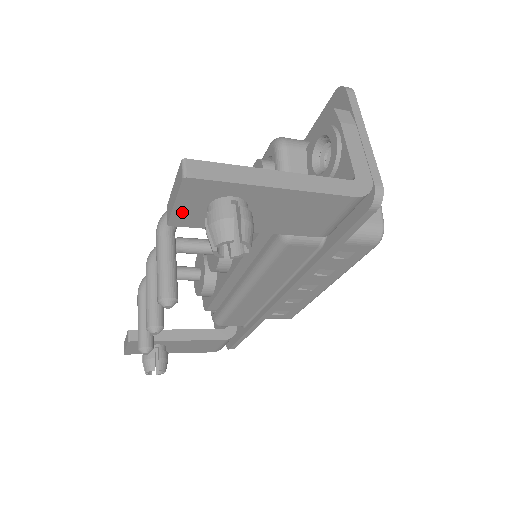
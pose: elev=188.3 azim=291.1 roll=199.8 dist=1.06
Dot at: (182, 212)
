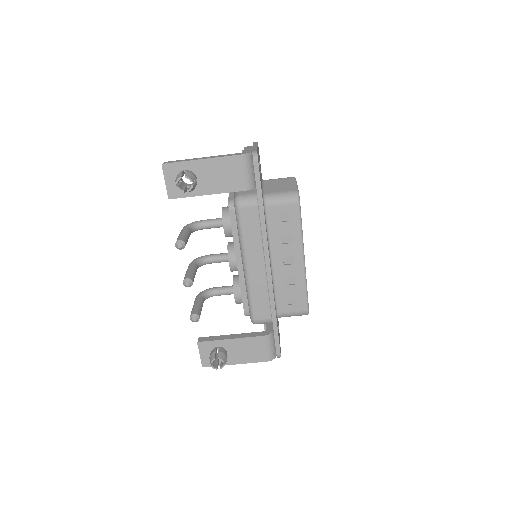
Dot at: (171, 187)
